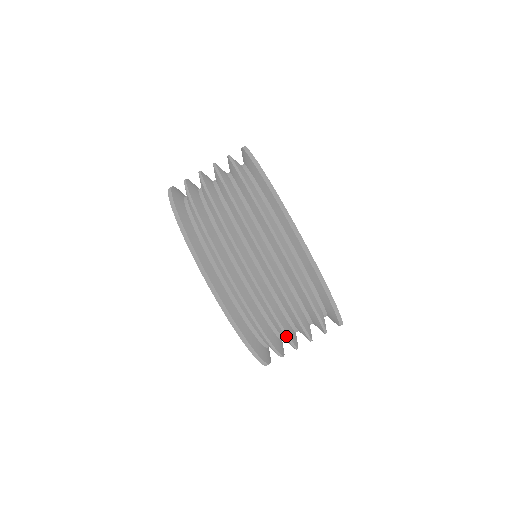
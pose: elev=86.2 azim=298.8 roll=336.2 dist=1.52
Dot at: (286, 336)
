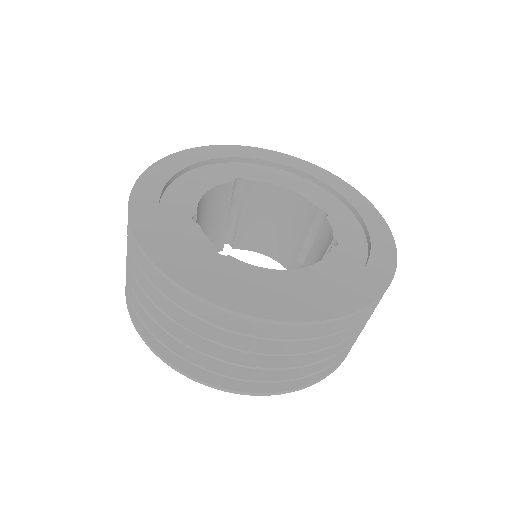
Dot at: occluded
